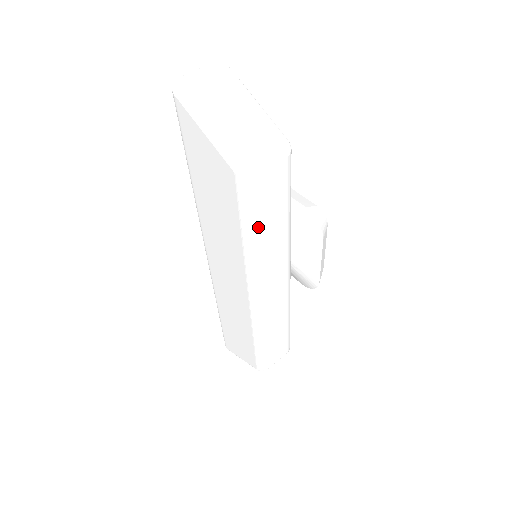
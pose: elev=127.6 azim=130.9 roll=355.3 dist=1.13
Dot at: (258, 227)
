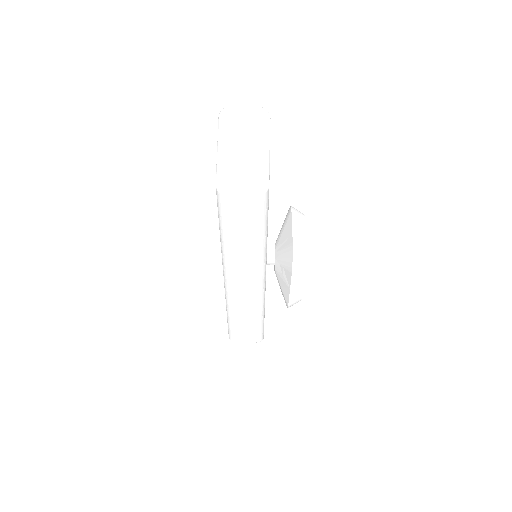
Dot at: (228, 231)
